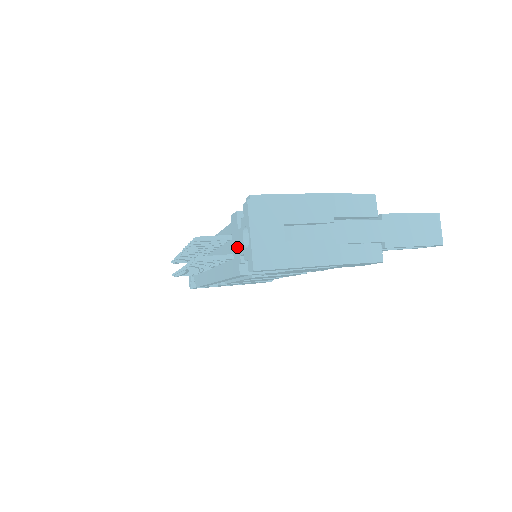
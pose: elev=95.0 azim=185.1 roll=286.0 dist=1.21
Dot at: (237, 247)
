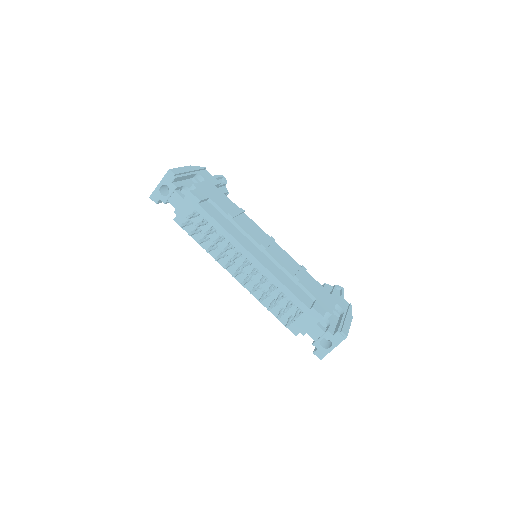
Dot at: (306, 327)
